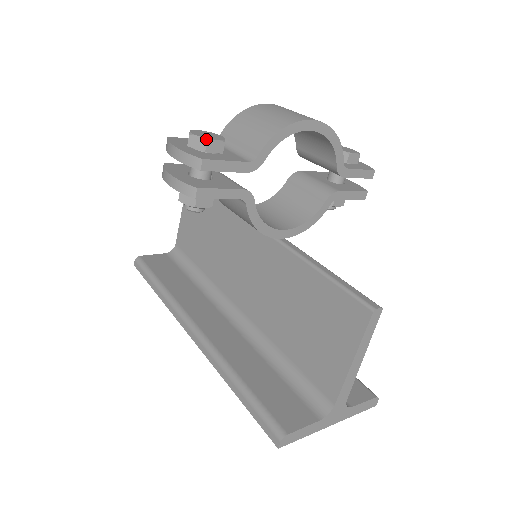
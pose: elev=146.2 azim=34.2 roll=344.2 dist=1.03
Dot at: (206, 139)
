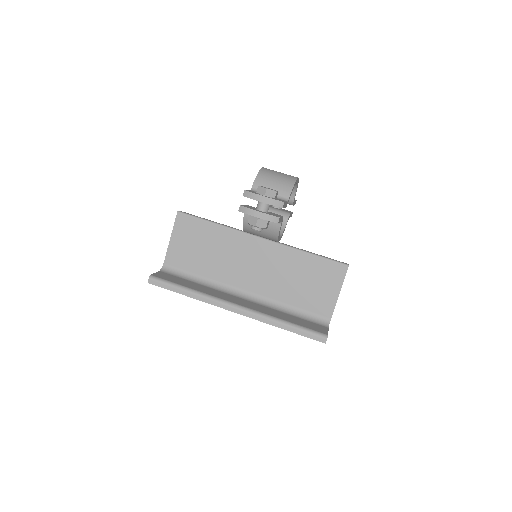
Dot at: (276, 191)
